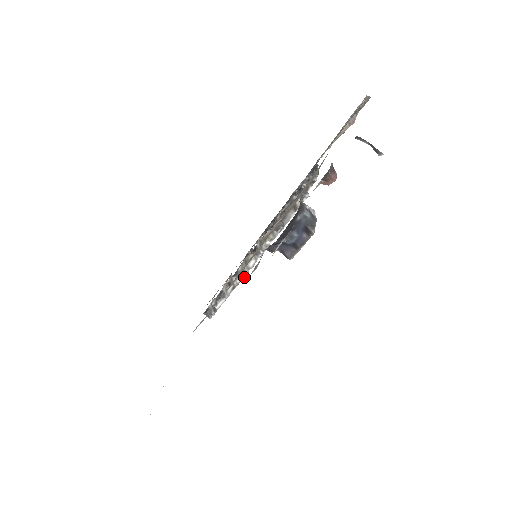
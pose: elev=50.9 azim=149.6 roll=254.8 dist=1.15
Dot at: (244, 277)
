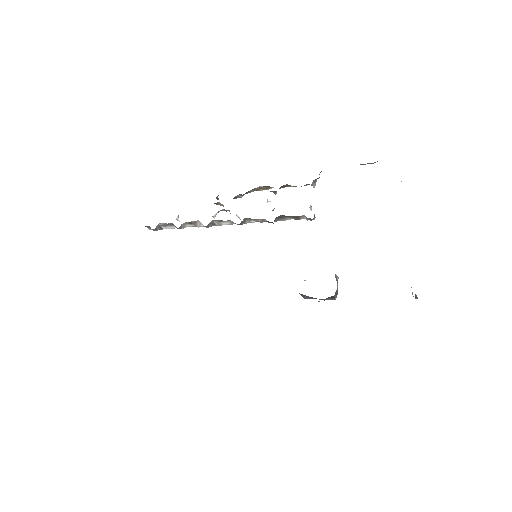
Dot at: occluded
